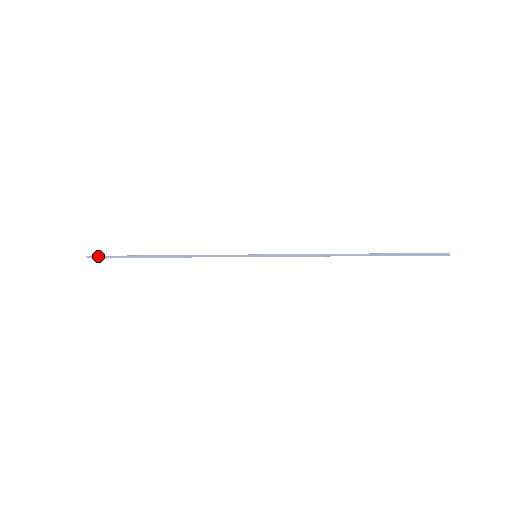
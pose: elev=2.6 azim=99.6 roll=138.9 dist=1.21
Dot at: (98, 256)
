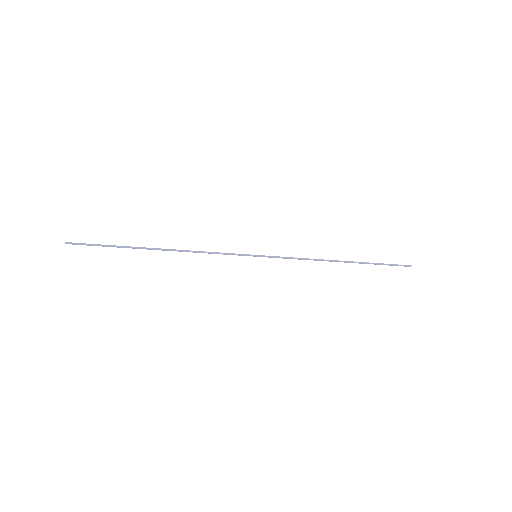
Dot at: (80, 244)
